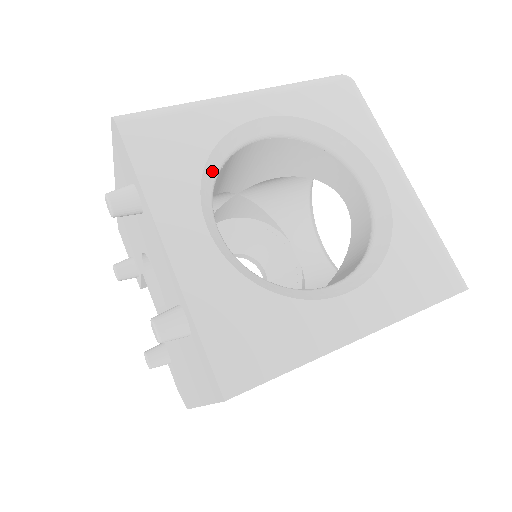
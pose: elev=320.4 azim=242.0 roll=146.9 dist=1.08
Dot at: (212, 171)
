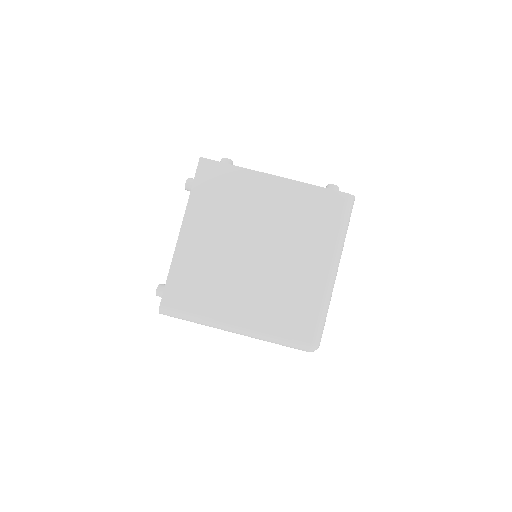
Dot at: occluded
